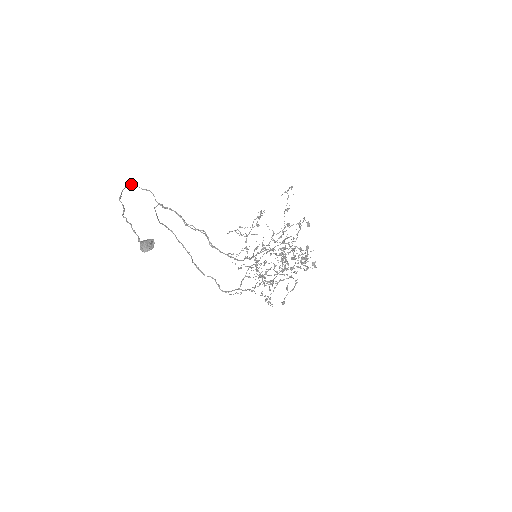
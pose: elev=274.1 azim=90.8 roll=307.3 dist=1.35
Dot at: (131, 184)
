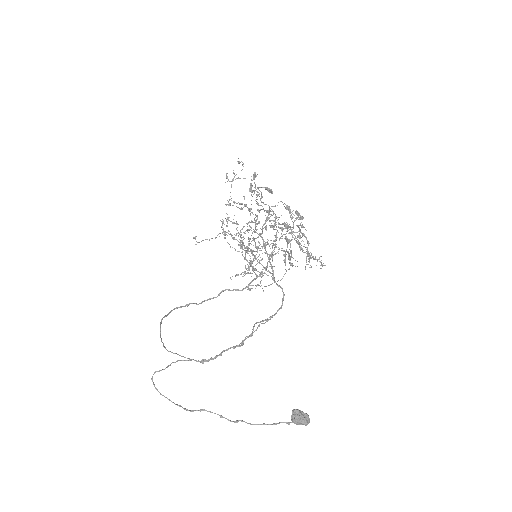
Dot at: (153, 384)
